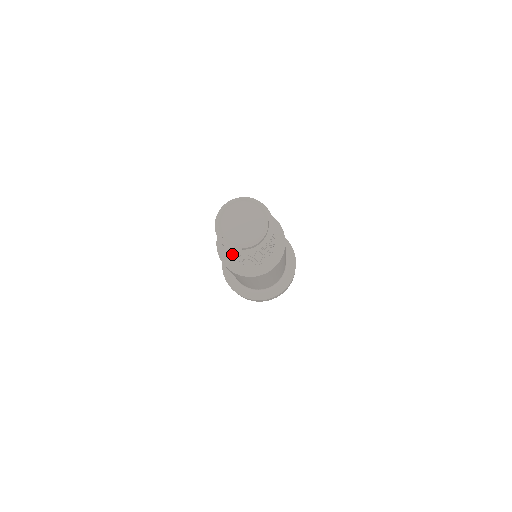
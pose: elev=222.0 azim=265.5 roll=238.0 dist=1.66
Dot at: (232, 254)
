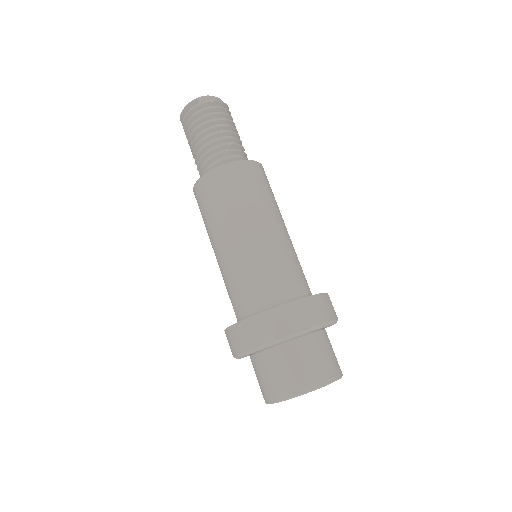
Dot at: (195, 130)
